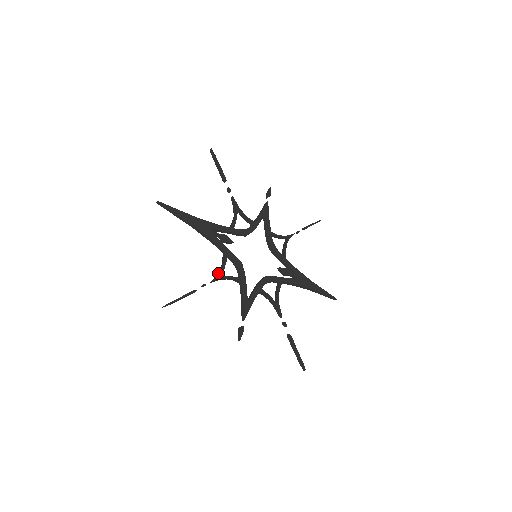
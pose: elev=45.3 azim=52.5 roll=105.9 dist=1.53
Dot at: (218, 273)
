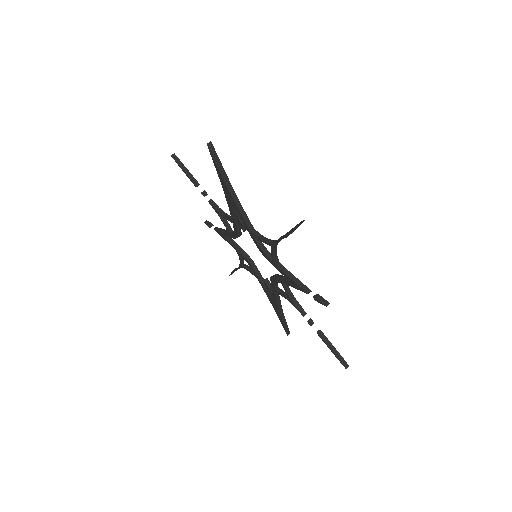
Dot at: (269, 241)
